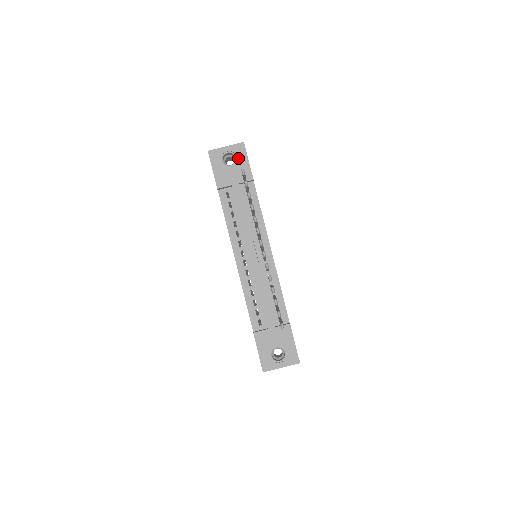
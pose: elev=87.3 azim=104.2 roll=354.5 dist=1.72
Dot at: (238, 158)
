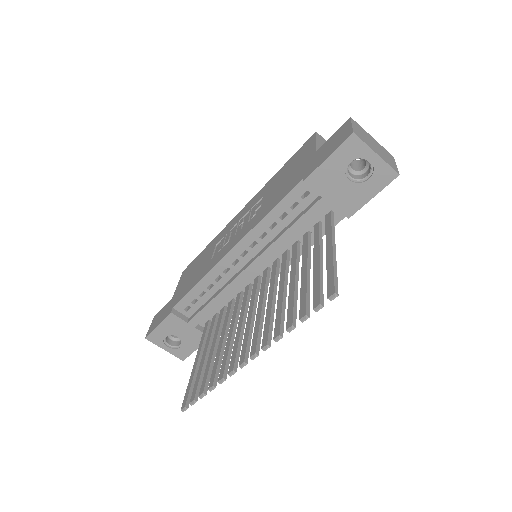
Dot at: (368, 182)
